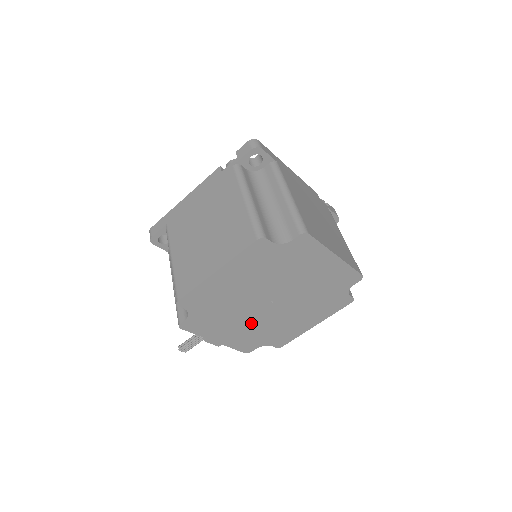
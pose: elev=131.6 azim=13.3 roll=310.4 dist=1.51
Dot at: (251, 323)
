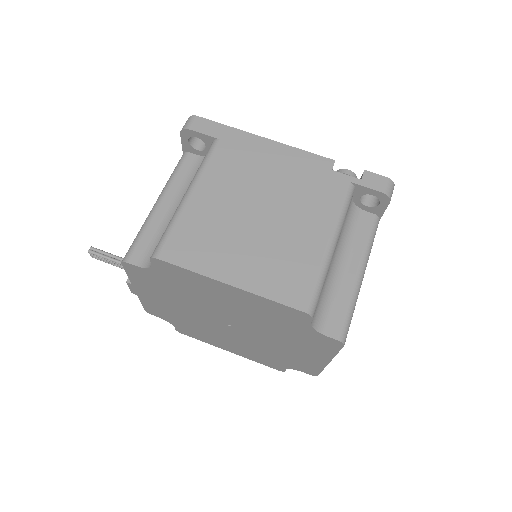
Dot at: (187, 313)
